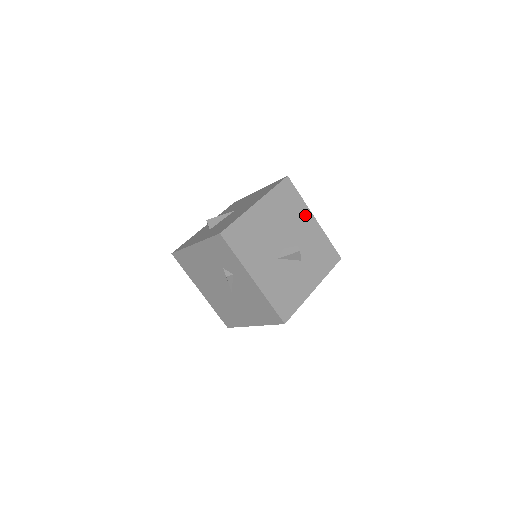
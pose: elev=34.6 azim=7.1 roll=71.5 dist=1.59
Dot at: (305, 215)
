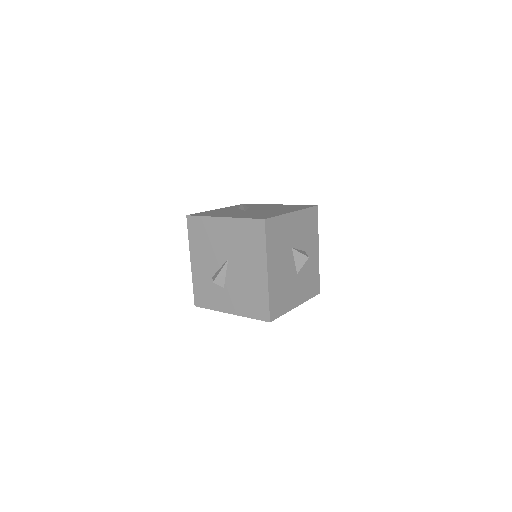
Dot at: (289, 222)
